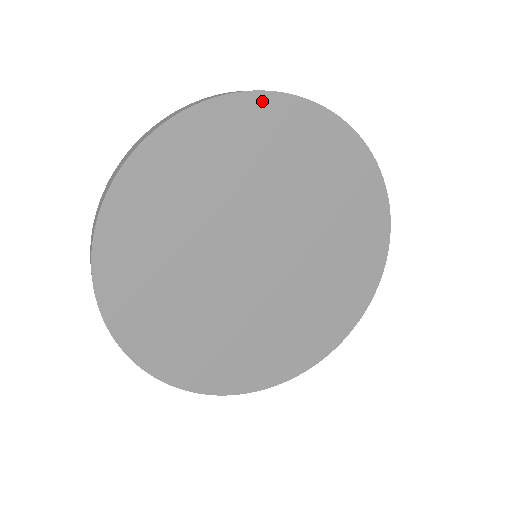
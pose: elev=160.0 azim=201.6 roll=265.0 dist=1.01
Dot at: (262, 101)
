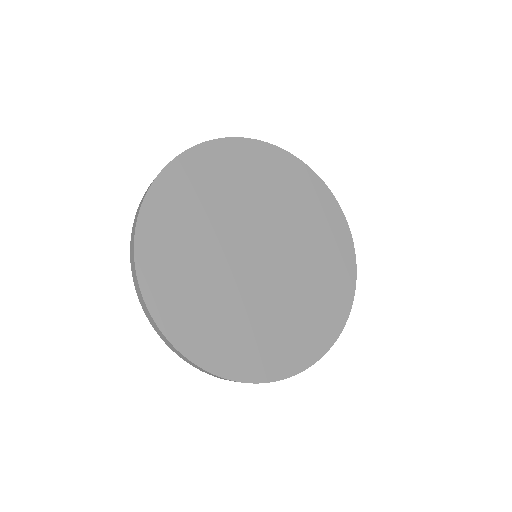
Dot at: (310, 174)
